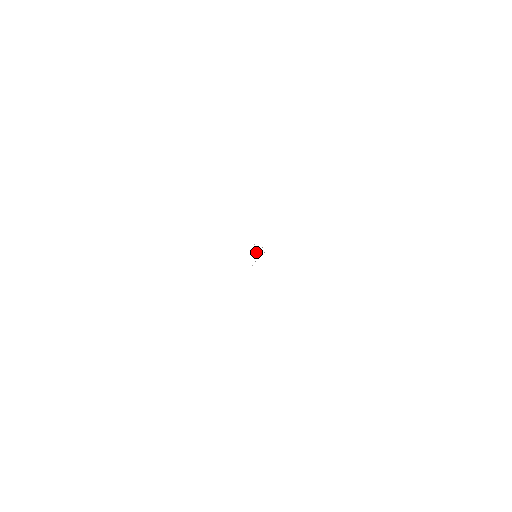
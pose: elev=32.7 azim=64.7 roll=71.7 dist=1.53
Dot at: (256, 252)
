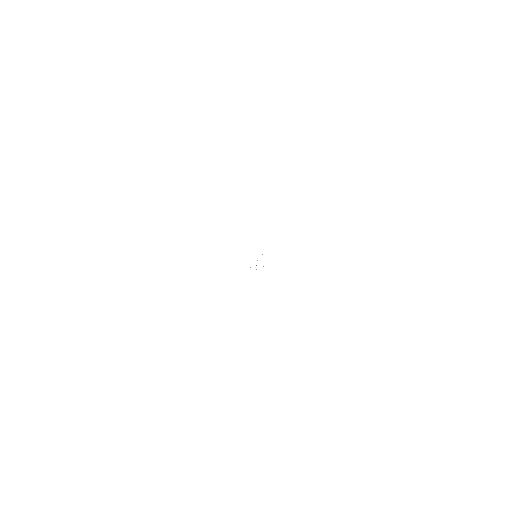
Dot at: occluded
